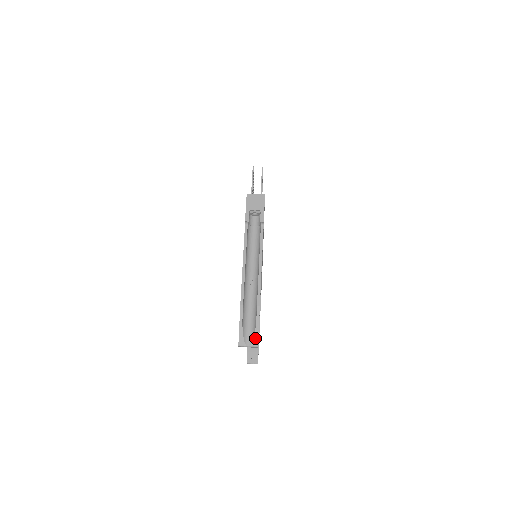
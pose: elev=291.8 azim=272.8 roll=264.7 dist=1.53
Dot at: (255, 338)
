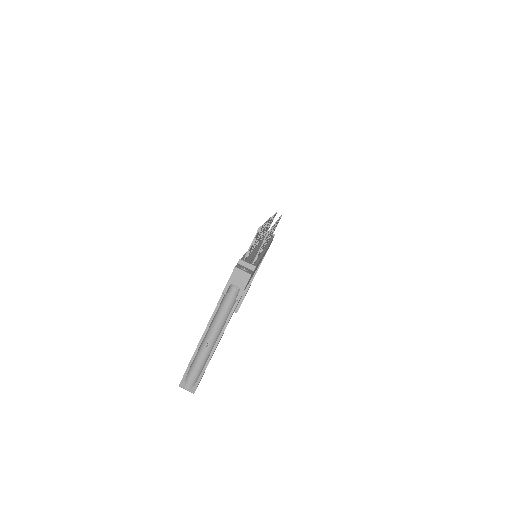
Dot at: (194, 387)
